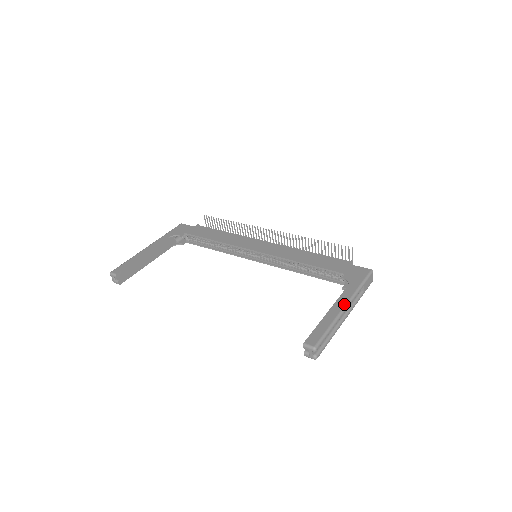
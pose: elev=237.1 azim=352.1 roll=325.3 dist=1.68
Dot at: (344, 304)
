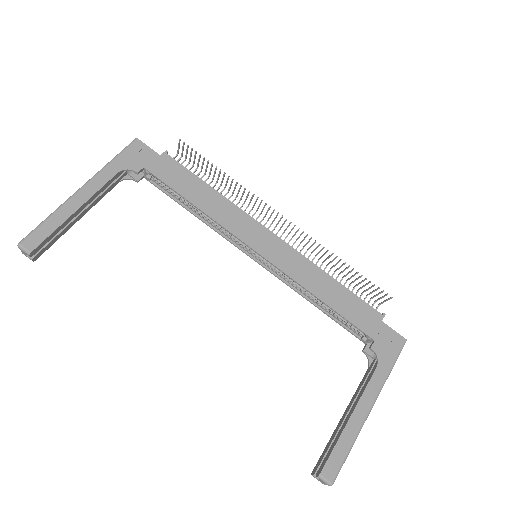
Dot at: (370, 405)
